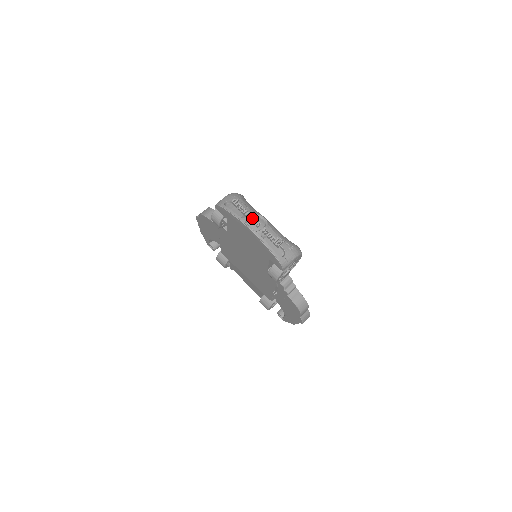
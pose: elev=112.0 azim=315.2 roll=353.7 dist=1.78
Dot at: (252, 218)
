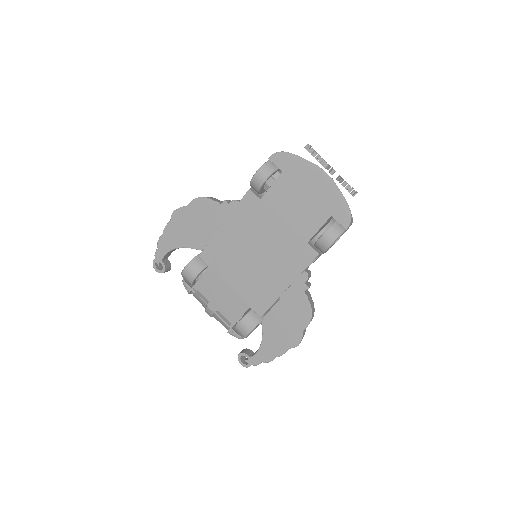
Dot at: occluded
